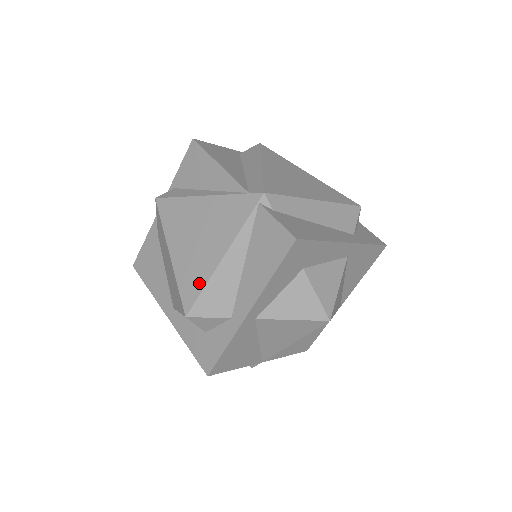
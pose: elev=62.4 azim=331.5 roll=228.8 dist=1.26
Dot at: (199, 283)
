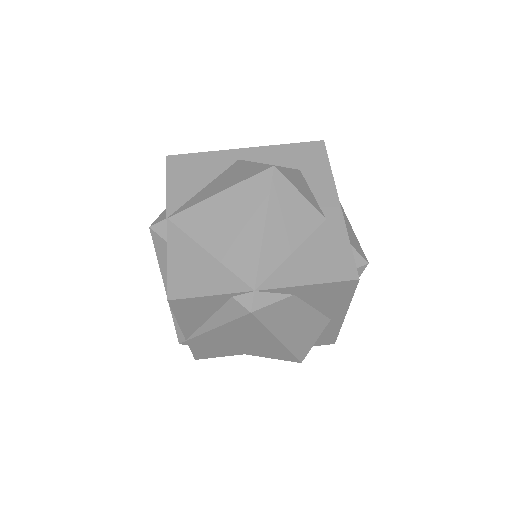
Dot at: occluded
